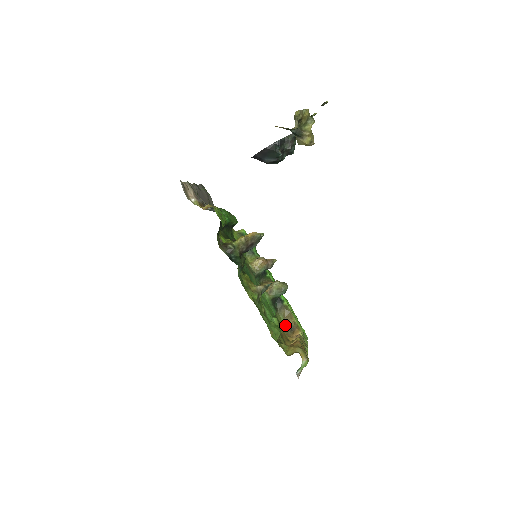
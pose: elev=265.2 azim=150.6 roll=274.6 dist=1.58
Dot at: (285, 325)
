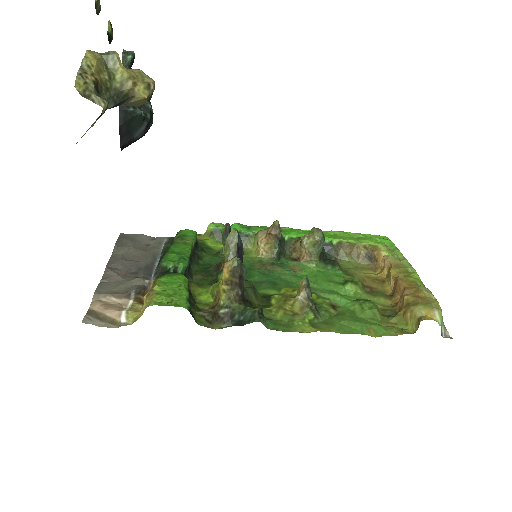
Dot at: (359, 261)
